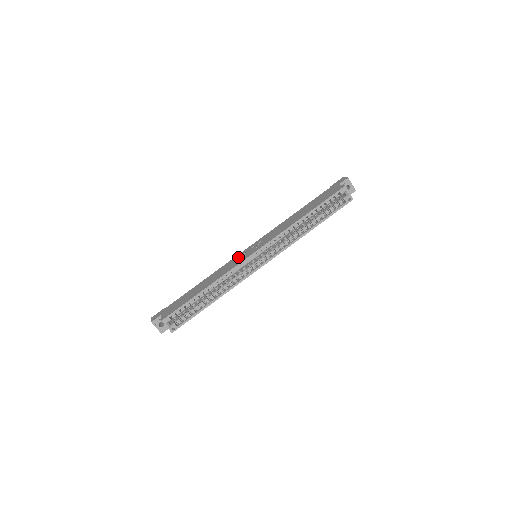
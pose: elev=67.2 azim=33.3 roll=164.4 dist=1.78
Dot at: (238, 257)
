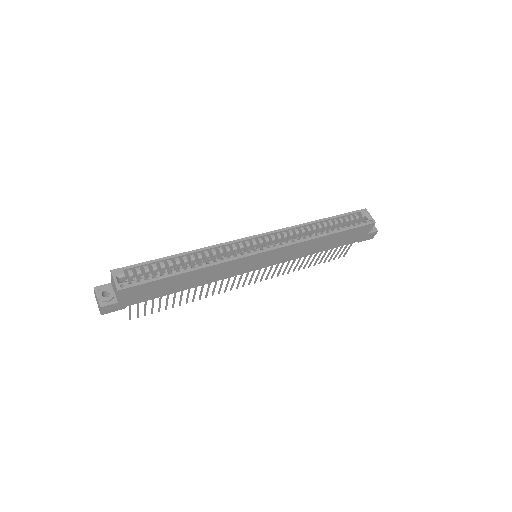
Dot at: occluded
